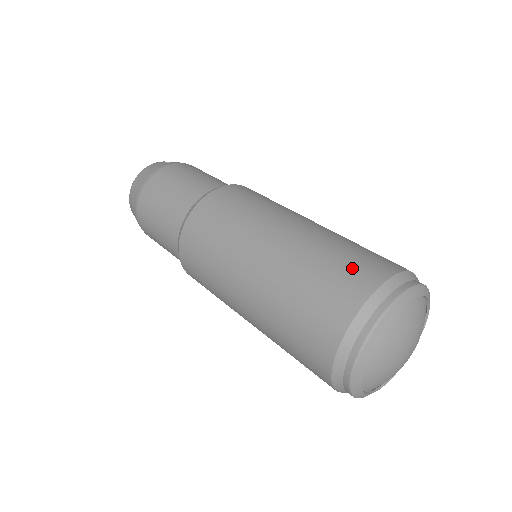
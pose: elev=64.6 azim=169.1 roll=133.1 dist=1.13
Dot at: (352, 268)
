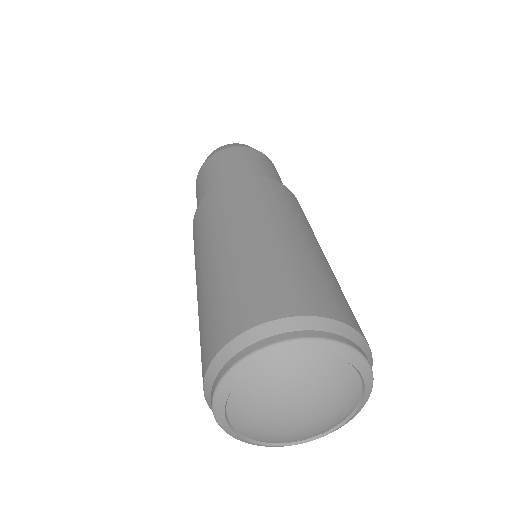
Dot at: (301, 288)
